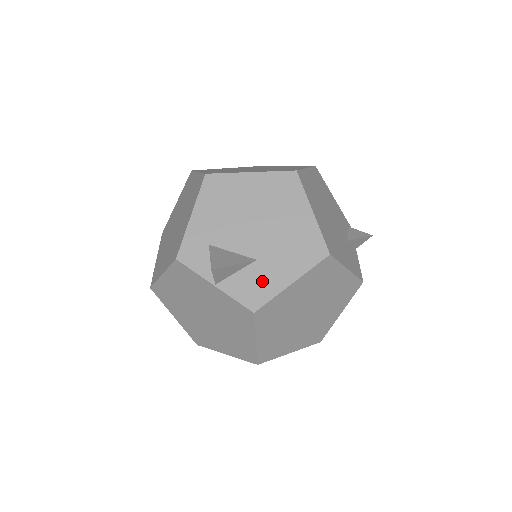
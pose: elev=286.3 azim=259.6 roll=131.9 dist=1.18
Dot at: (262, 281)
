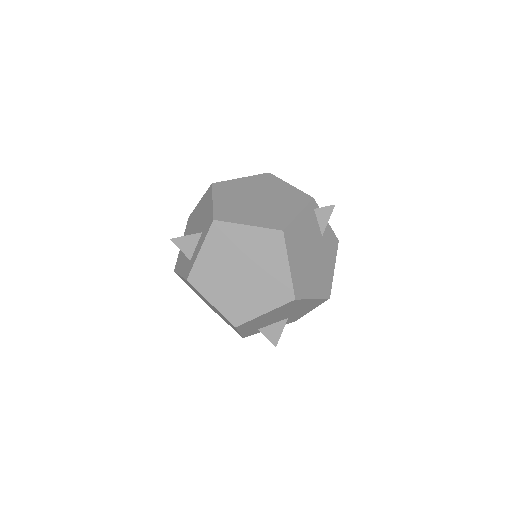
Dot at: (295, 318)
